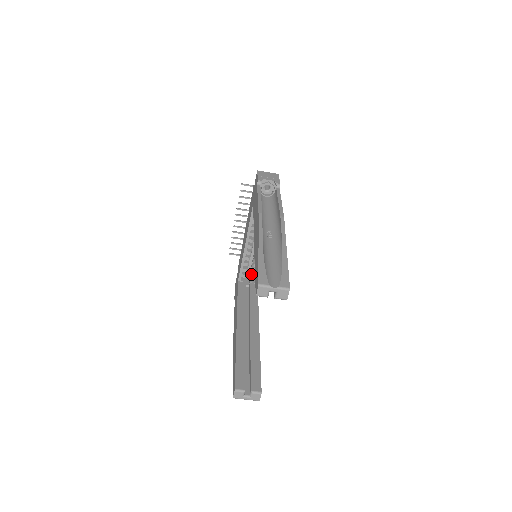
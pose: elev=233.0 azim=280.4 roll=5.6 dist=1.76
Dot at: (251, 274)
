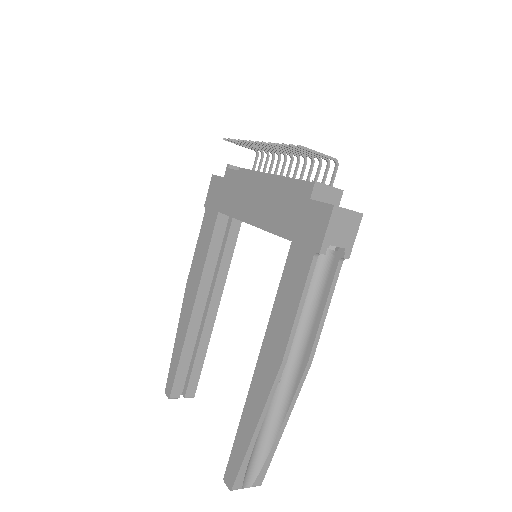
Dot at: occluded
